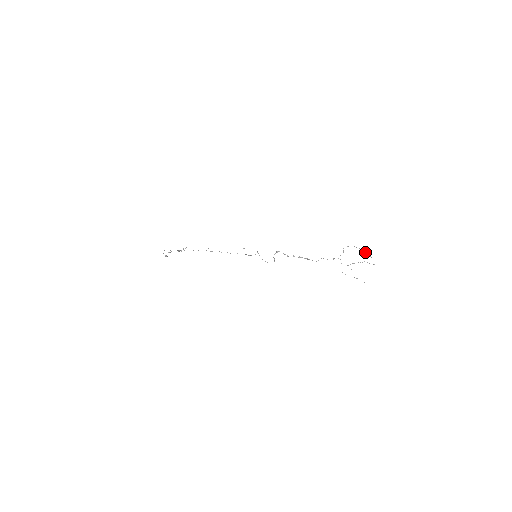
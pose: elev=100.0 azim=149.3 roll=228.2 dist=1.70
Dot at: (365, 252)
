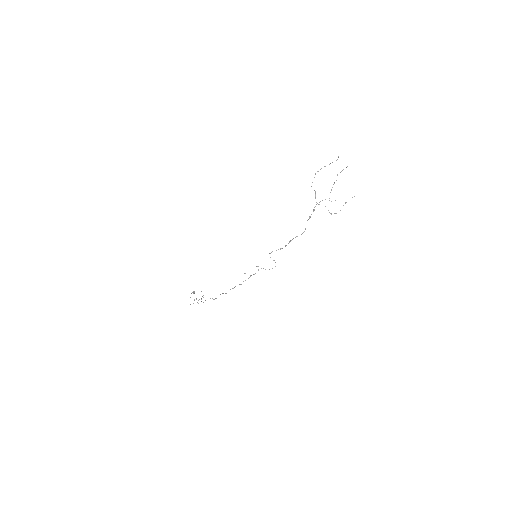
Dot at: occluded
